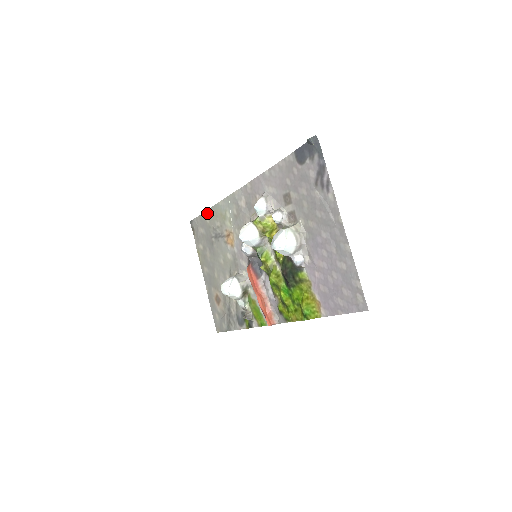
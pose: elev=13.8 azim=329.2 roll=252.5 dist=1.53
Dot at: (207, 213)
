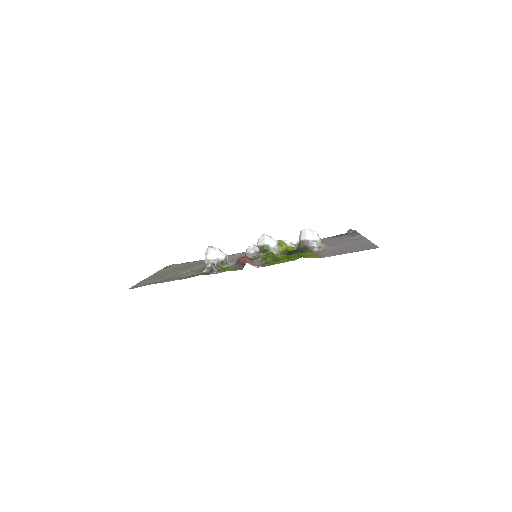
Dot at: (201, 260)
